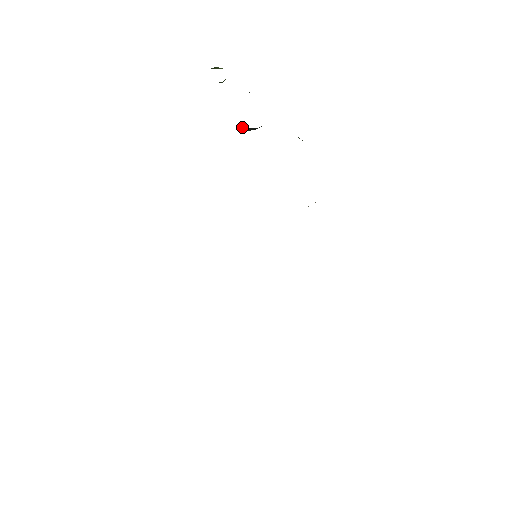
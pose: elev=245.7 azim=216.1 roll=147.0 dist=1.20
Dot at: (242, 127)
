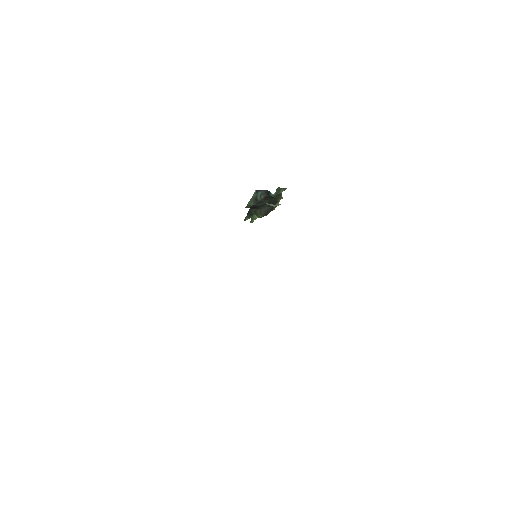
Dot at: (258, 211)
